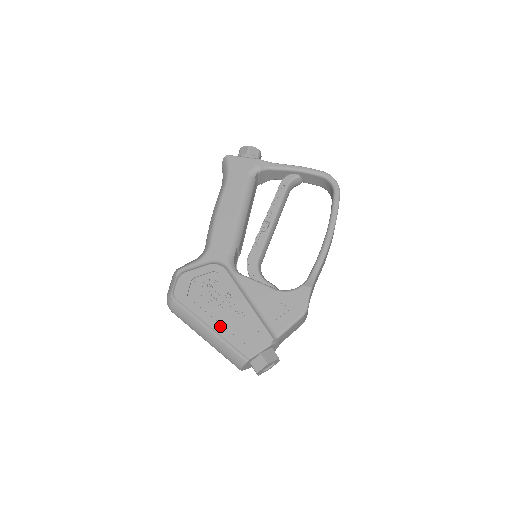
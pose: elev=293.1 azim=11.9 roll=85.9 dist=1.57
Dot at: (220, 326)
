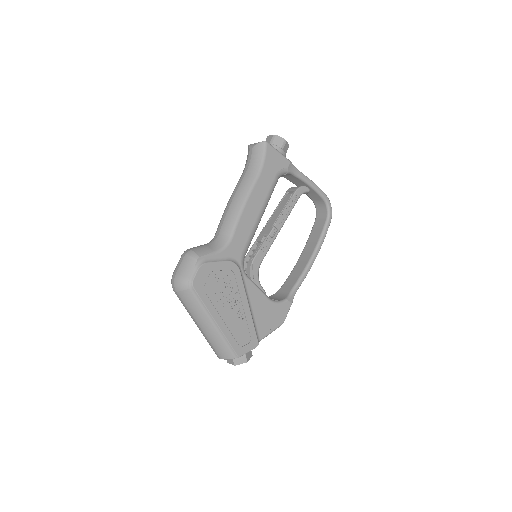
Dot at: (224, 324)
